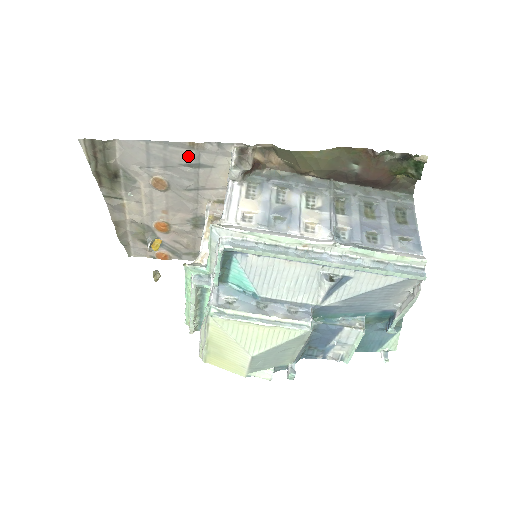
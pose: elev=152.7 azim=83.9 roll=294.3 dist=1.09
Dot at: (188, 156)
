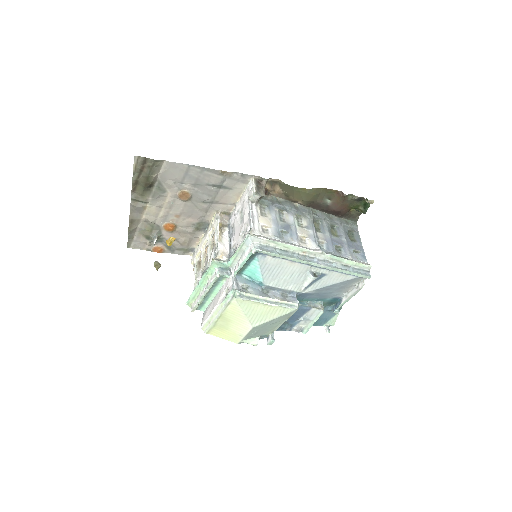
Dot at: (216, 179)
